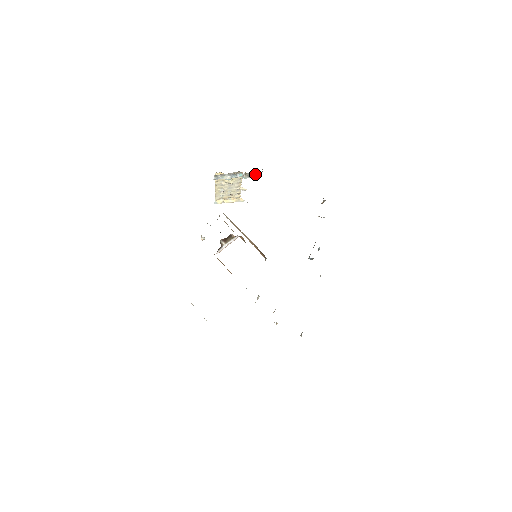
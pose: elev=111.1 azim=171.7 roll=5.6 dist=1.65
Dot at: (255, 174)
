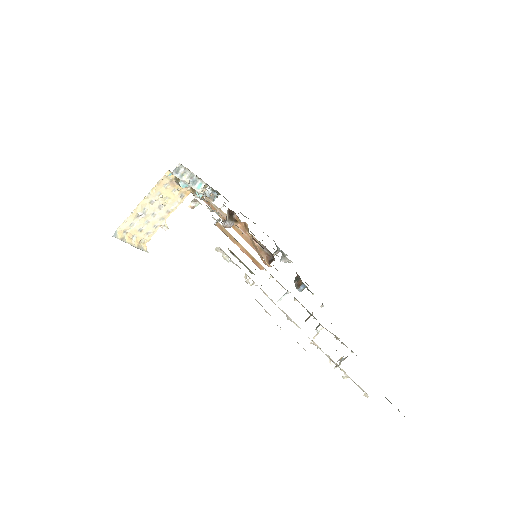
Dot at: occluded
